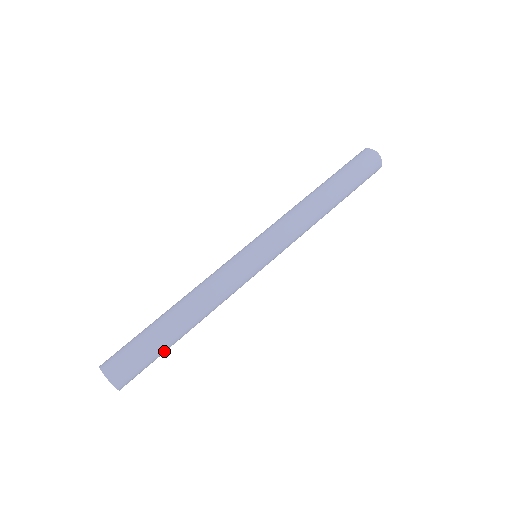
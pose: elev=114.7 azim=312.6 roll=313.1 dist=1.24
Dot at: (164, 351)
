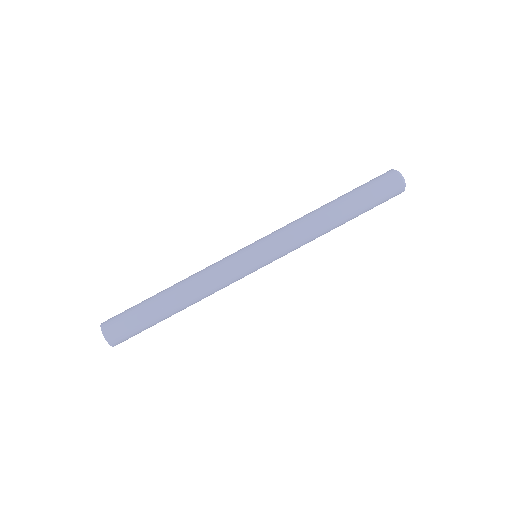
Dot at: (153, 320)
